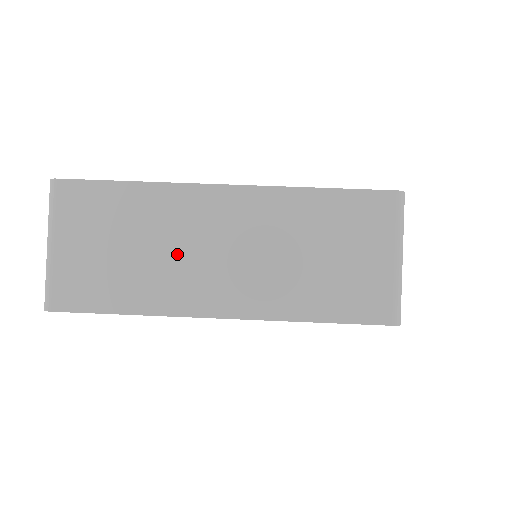
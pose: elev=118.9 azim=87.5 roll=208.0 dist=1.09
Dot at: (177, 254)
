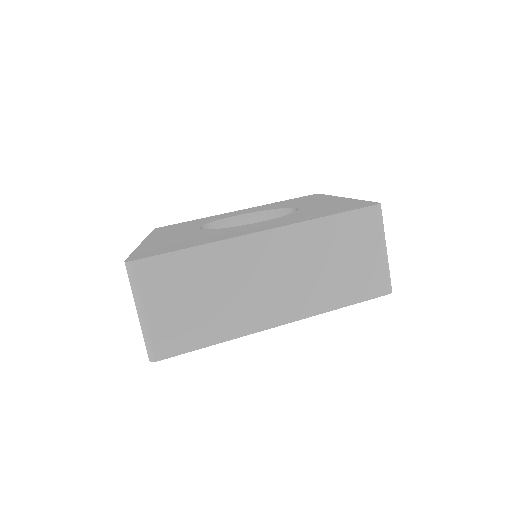
Dot at: (242, 290)
